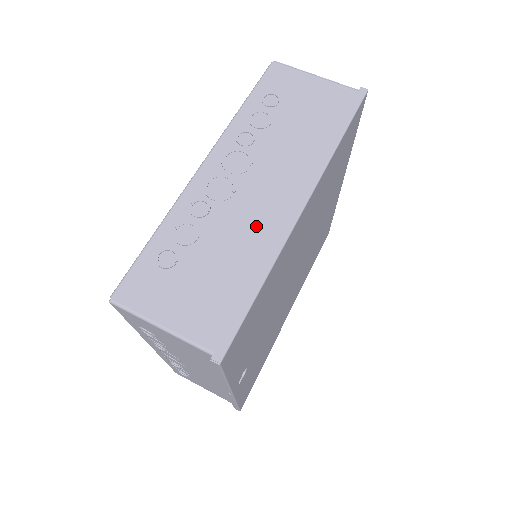
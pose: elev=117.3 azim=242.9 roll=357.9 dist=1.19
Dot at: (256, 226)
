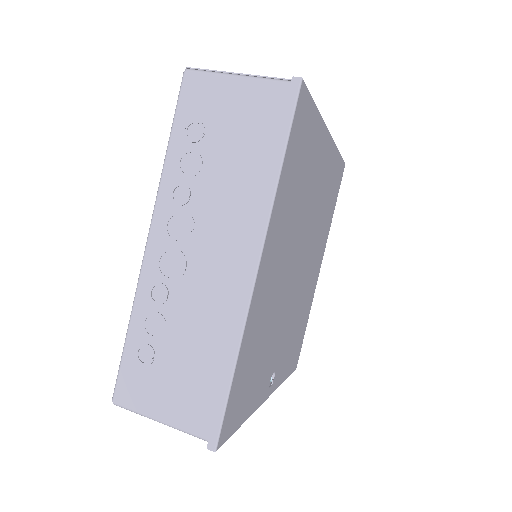
Dot at: (215, 303)
